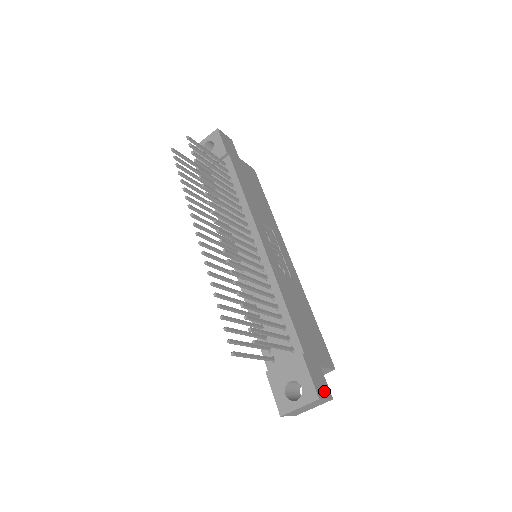
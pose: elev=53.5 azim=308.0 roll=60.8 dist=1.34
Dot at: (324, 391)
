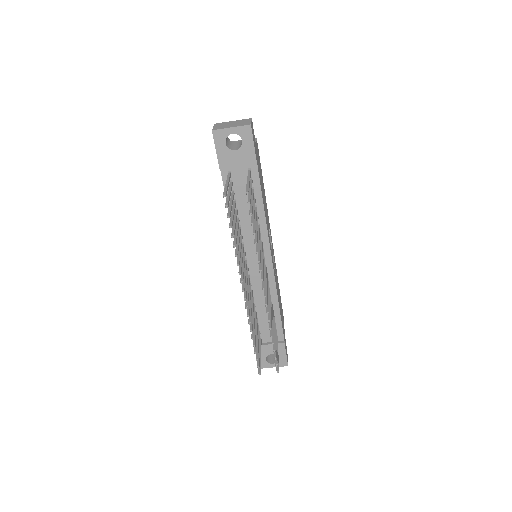
Dot at: occluded
